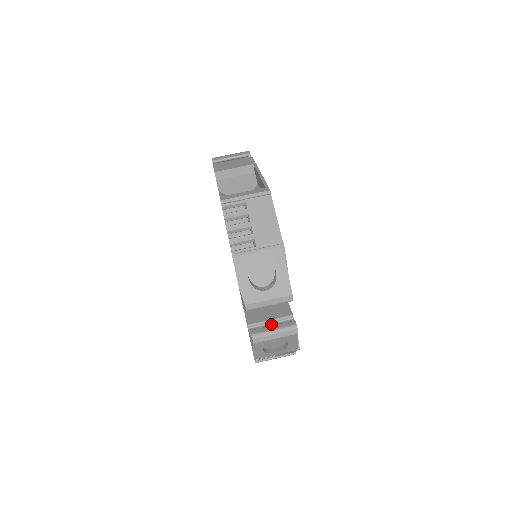
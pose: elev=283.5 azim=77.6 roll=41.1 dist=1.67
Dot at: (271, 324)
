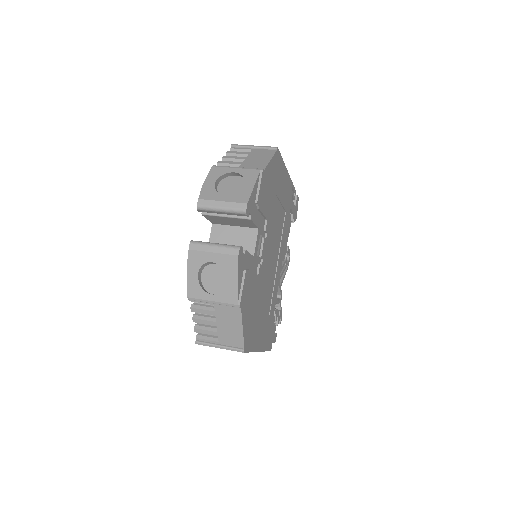
Dot at: occluded
